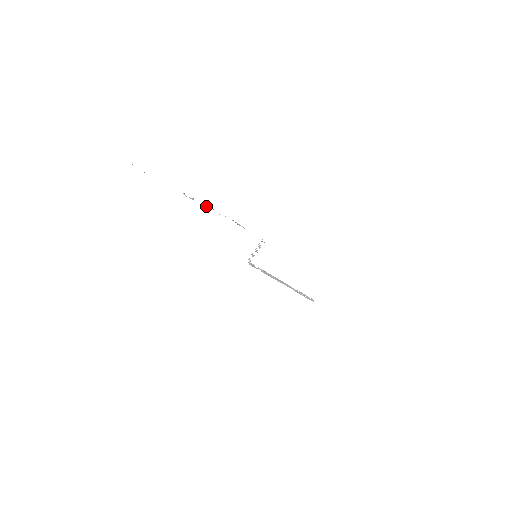
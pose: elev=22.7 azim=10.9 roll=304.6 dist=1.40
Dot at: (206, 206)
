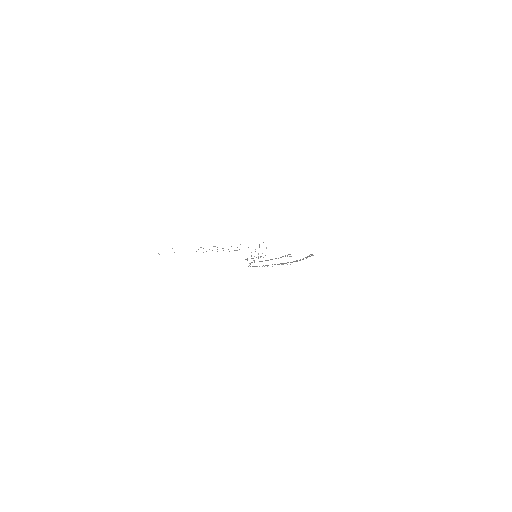
Dot at: (217, 249)
